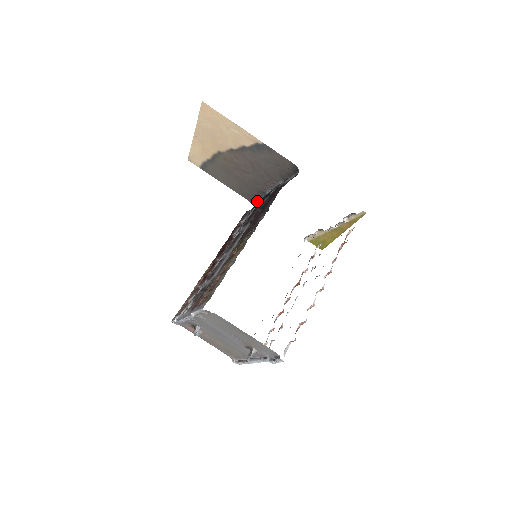
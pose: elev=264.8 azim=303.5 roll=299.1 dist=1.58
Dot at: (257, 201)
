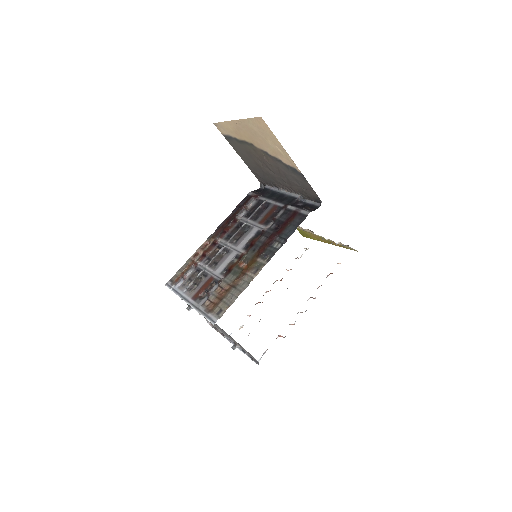
Dot at: (266, 187)
